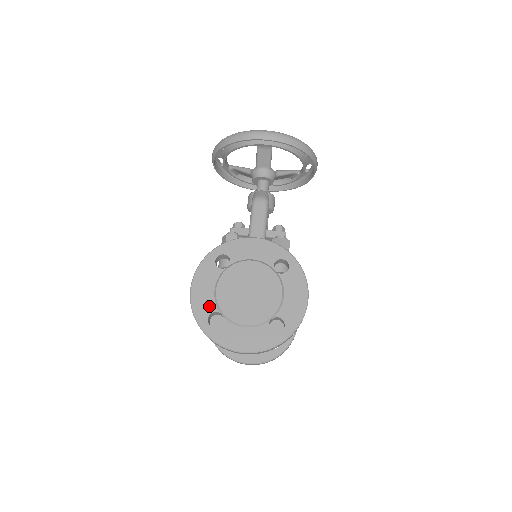
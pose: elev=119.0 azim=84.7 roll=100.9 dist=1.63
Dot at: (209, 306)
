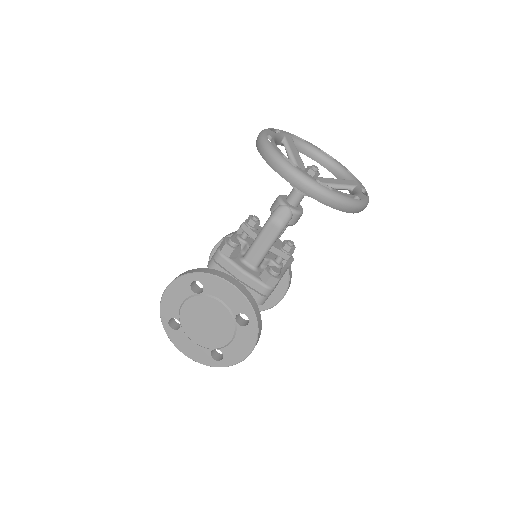
Dot at: (173, 312)
